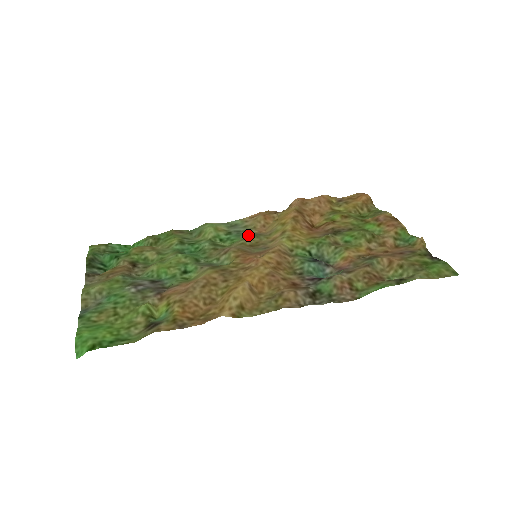
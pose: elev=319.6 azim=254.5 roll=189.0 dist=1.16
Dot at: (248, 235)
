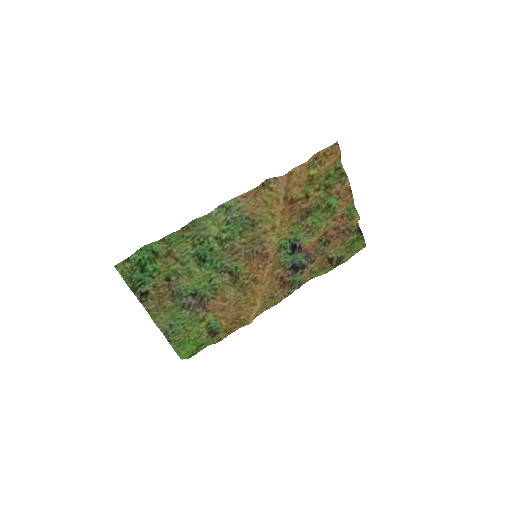
Dot at: (244, 224)
